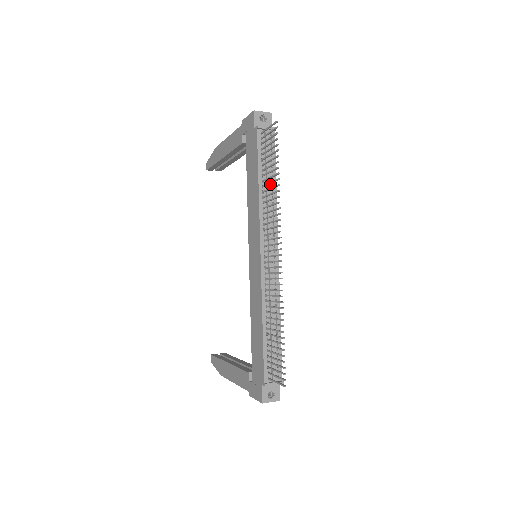
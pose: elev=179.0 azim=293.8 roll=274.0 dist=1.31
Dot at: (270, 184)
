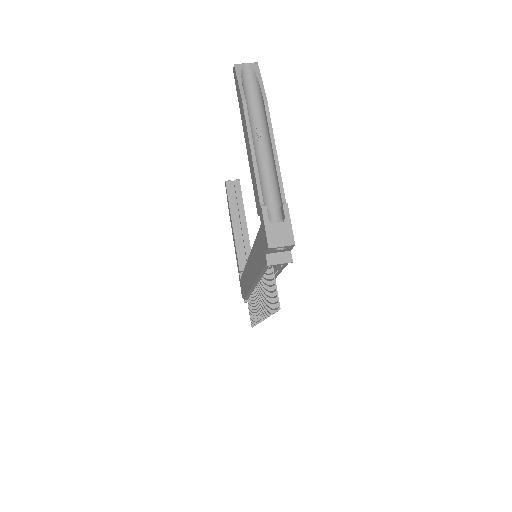
Dot at: occluded
